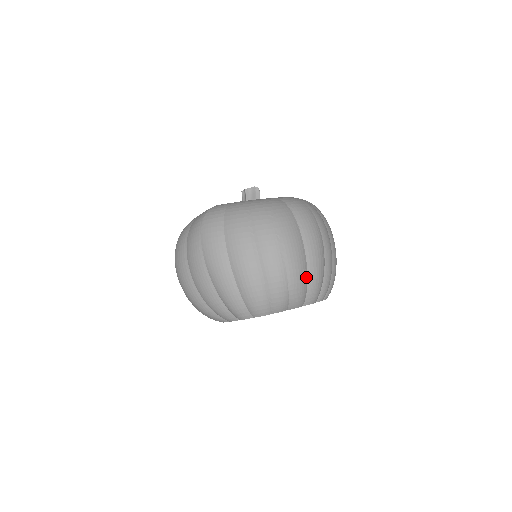
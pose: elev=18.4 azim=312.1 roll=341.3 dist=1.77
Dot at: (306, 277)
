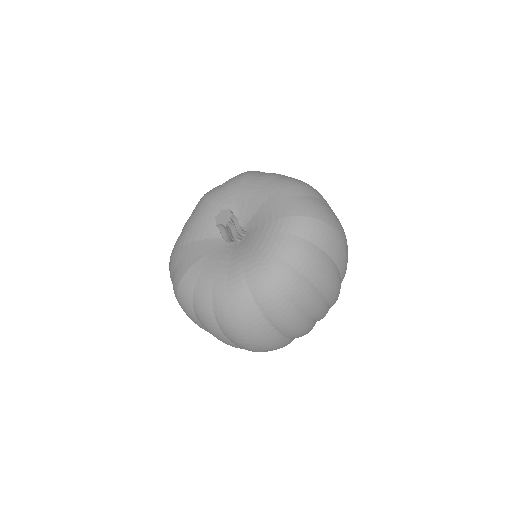
Dot at: (290, 340)
